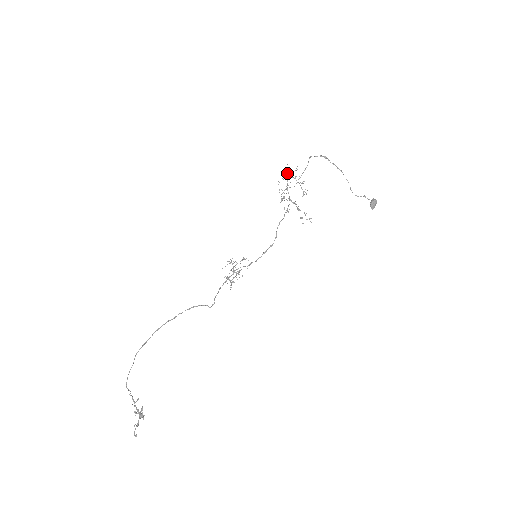
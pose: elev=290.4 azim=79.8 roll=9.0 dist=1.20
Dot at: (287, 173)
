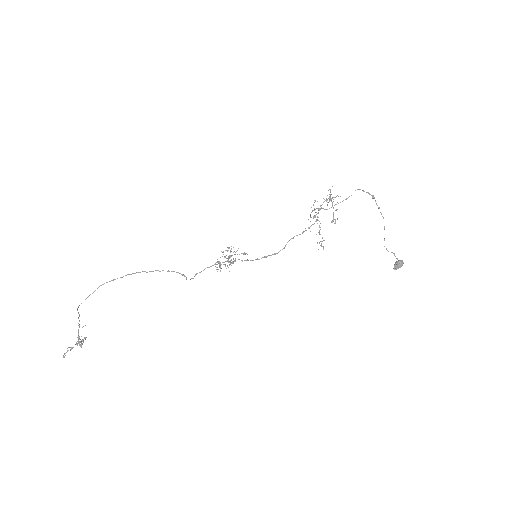
Dot at: occluded
